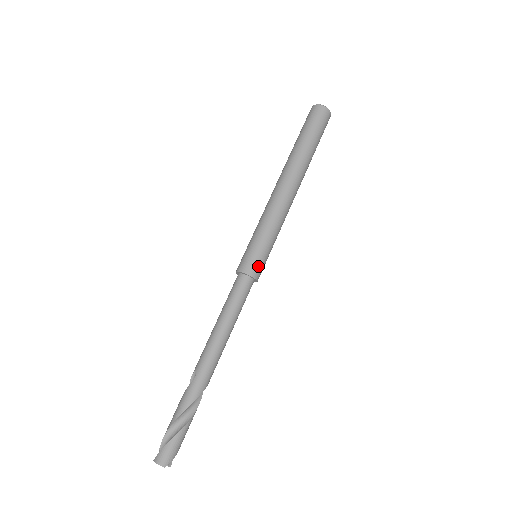
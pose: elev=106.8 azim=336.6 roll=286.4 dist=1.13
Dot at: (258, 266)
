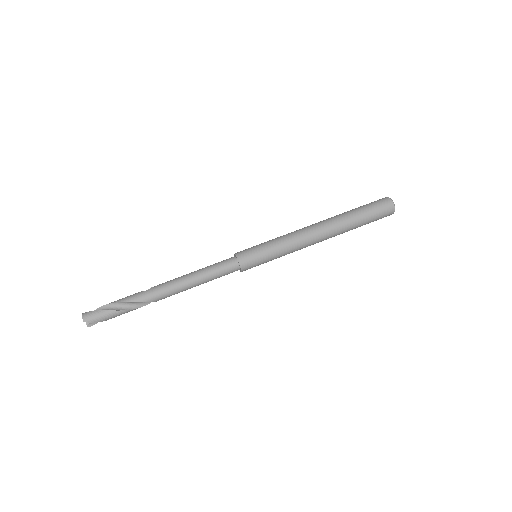
Dot at: (249, 261)
